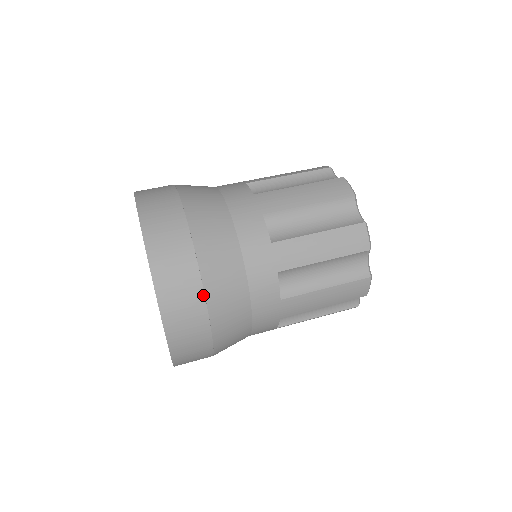
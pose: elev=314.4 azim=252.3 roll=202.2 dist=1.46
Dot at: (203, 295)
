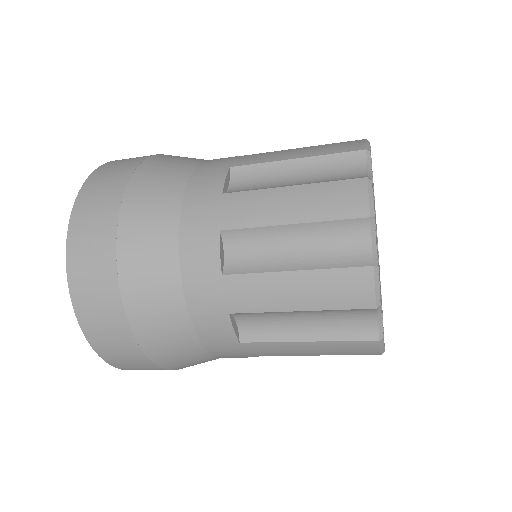
Dot at: (115, 238)
